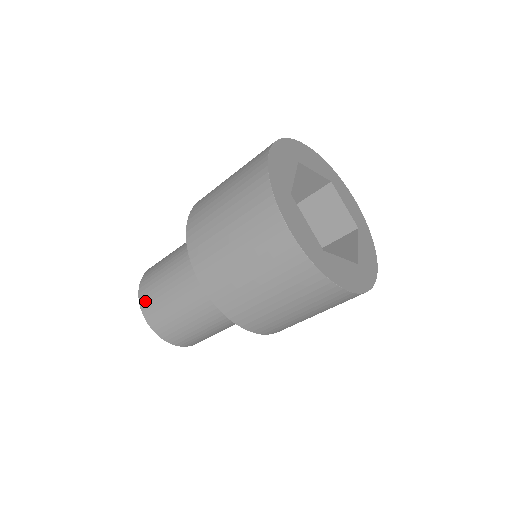
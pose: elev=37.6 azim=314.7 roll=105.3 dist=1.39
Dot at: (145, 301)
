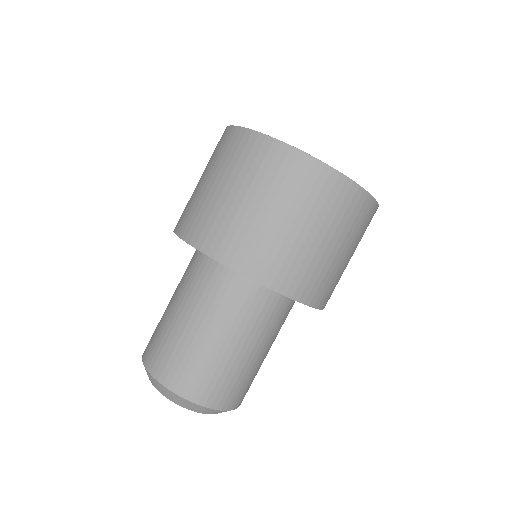
Dot at: occluded
